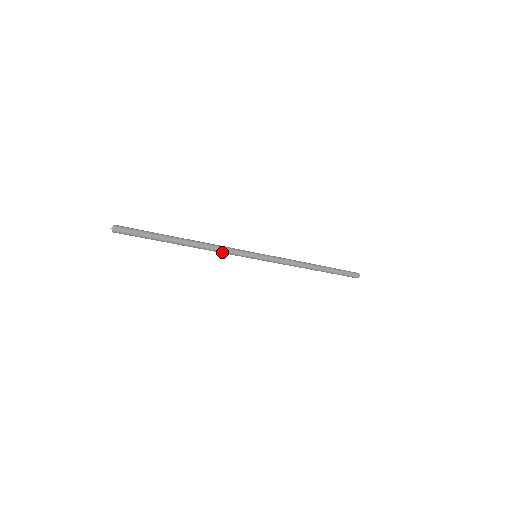
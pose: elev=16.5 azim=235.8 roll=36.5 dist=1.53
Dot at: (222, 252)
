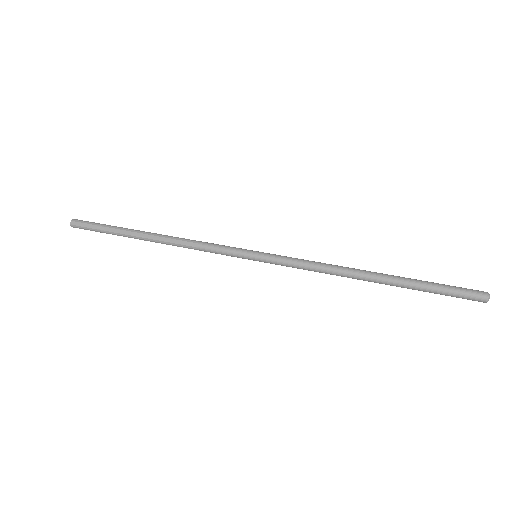
Dot at: occluded
